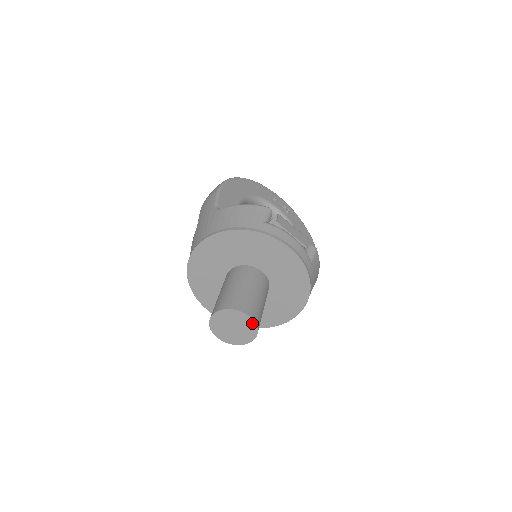
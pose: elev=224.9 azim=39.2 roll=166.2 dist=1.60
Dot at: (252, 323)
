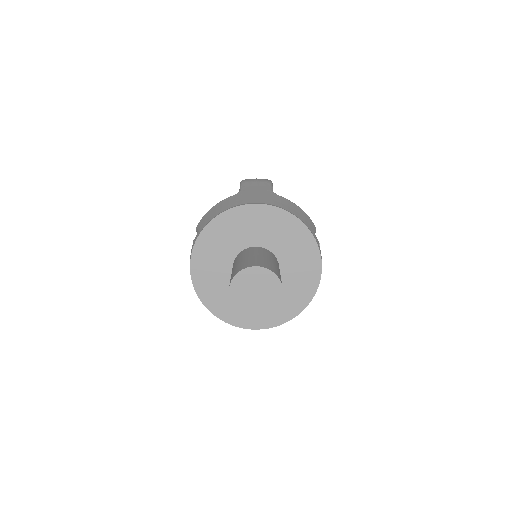
Dot at: (277, 301)
